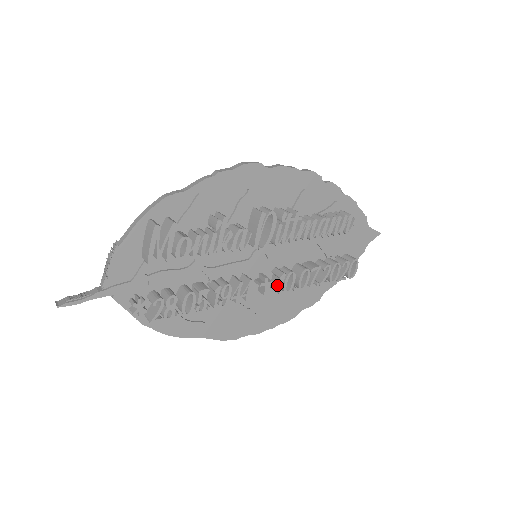
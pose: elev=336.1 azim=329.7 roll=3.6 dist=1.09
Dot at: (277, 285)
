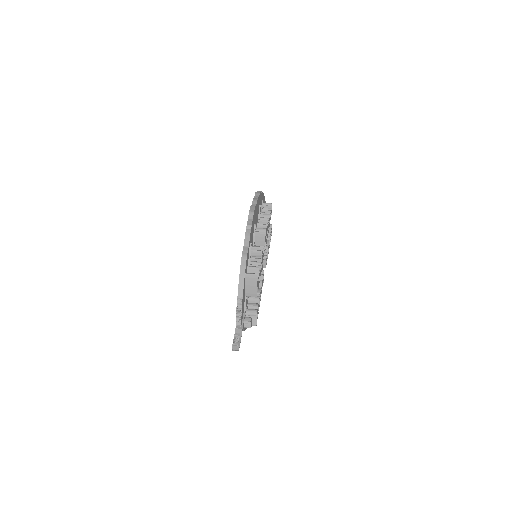
Dot at: (263, 264)
